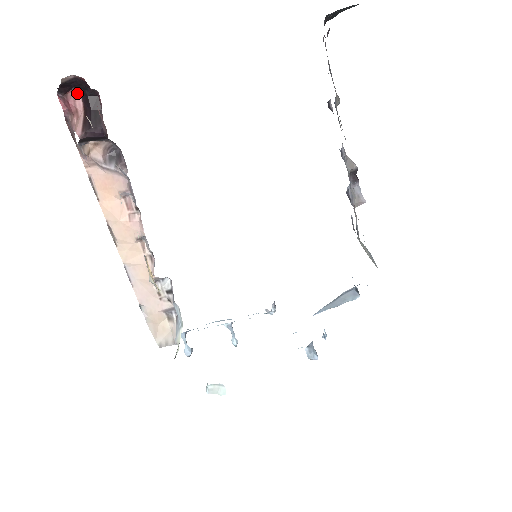
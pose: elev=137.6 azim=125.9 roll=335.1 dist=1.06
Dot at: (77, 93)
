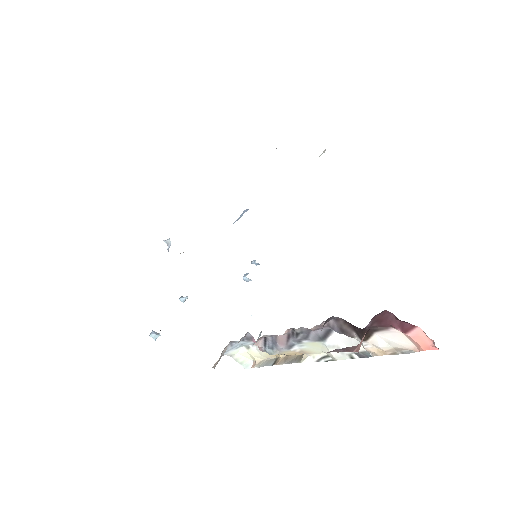
Dot at: occluded
